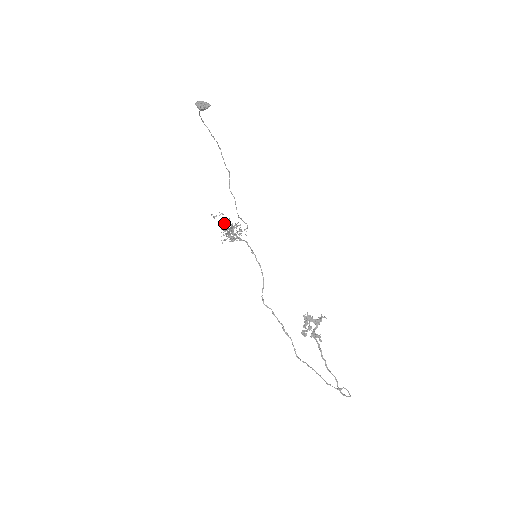
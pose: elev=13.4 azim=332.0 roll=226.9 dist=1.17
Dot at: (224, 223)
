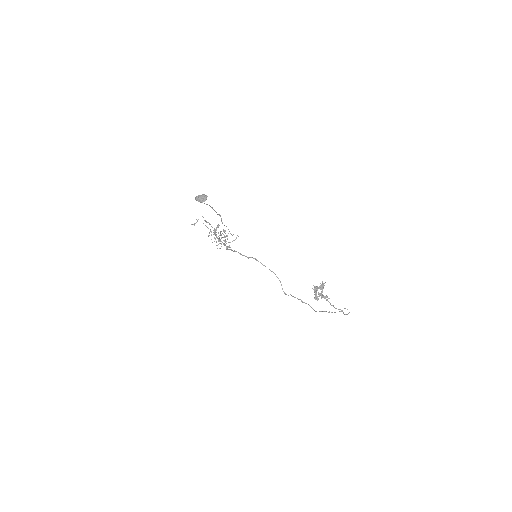
Dot at: occluded
